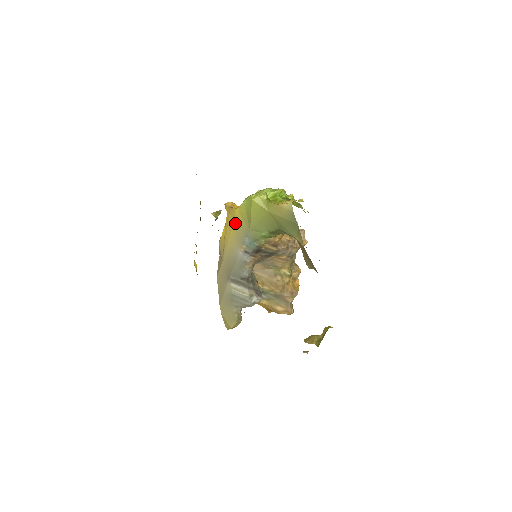
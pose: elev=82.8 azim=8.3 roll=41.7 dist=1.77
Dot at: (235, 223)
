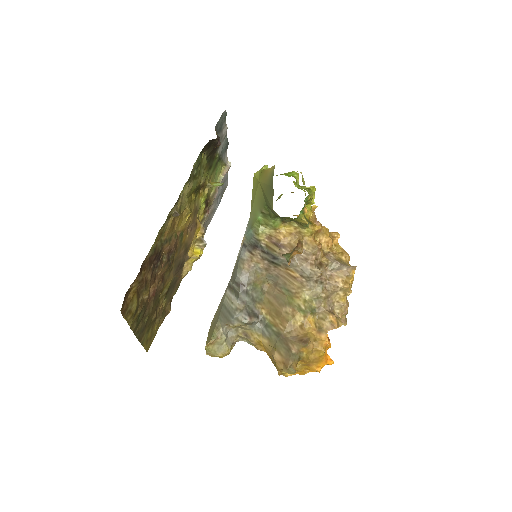
Dot at: occluded
